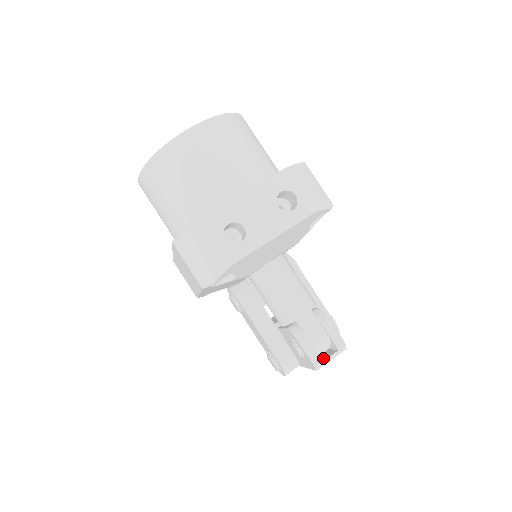
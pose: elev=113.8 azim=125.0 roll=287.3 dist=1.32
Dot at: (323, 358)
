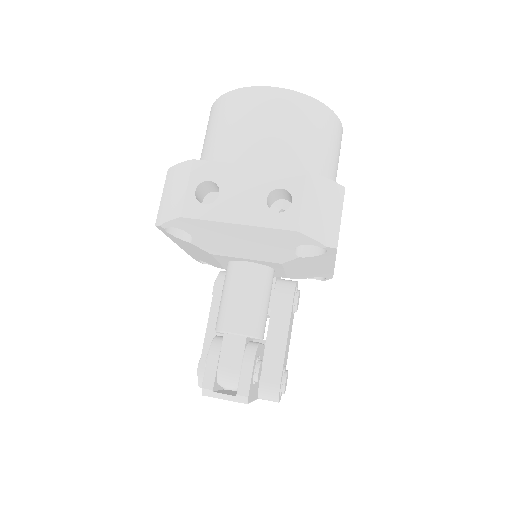
Dot at: occluded
